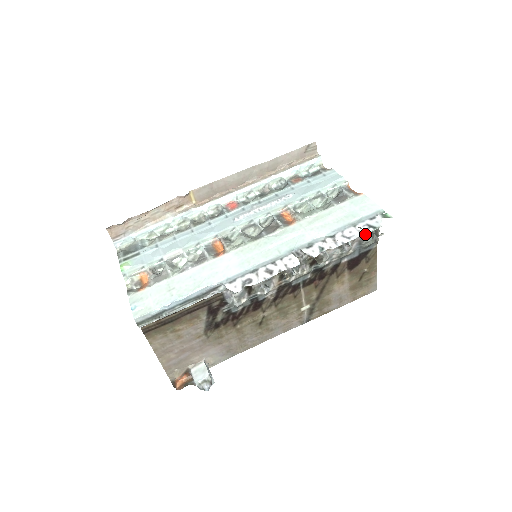
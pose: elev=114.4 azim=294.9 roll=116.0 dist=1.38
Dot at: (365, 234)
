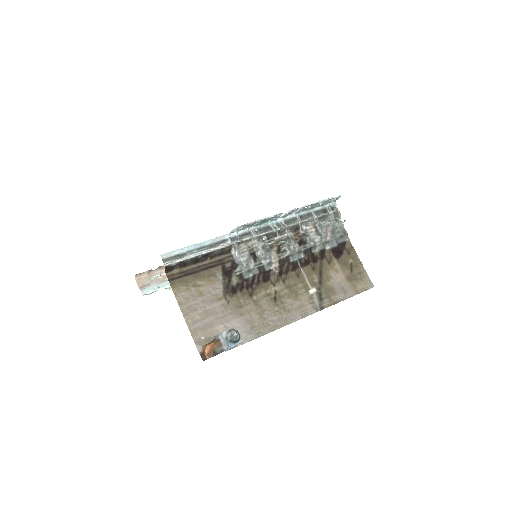
Dot at: (333, 226)
